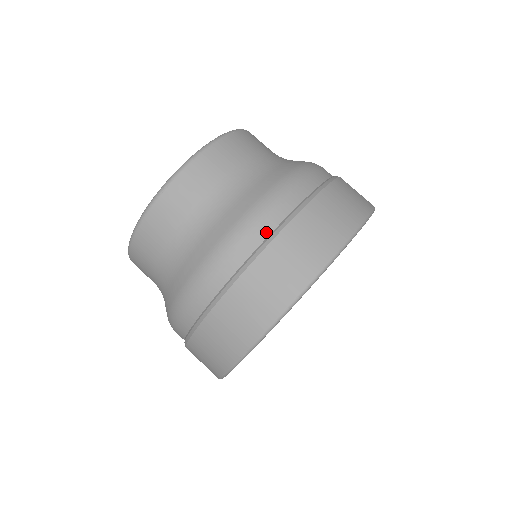
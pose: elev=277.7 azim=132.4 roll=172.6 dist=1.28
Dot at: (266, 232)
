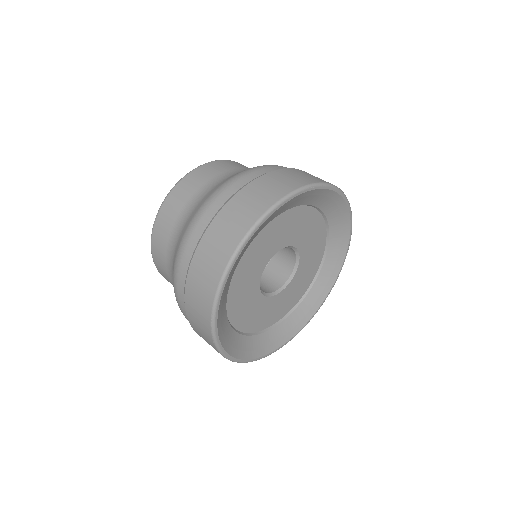
Dot at: (210, 217)
